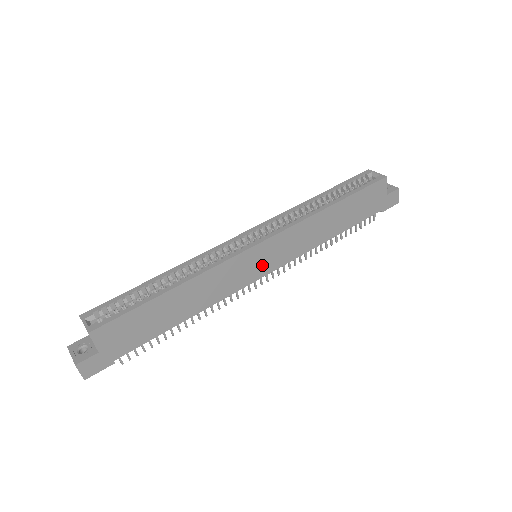
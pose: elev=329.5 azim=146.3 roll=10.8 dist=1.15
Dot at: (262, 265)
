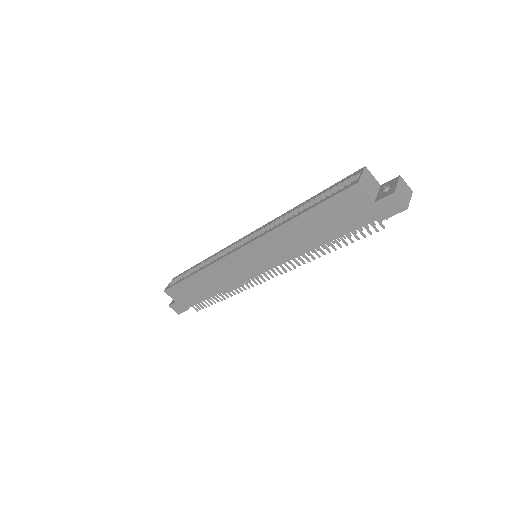
Dot at: (252, 266)
